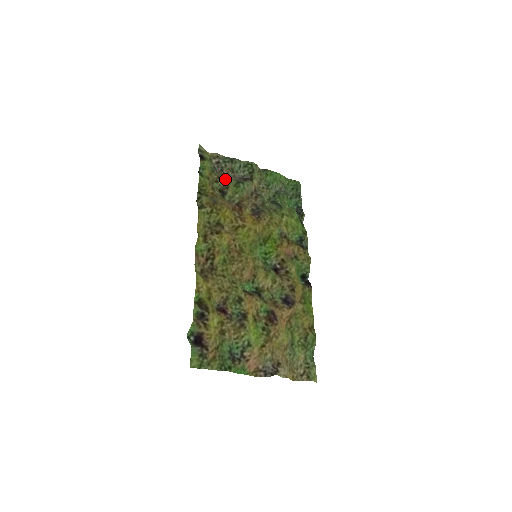
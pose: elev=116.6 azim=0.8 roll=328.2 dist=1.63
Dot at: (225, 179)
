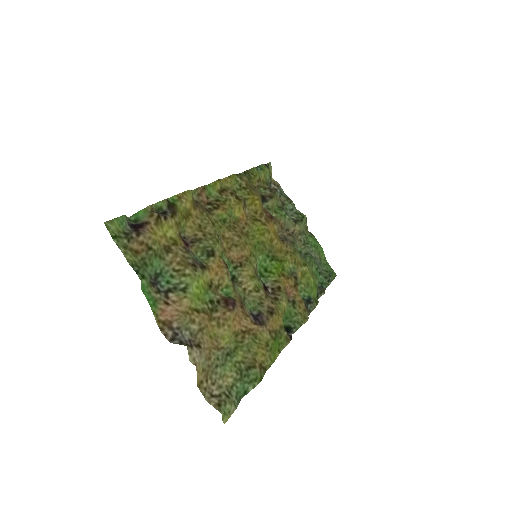
Dot at: (274, 192)
